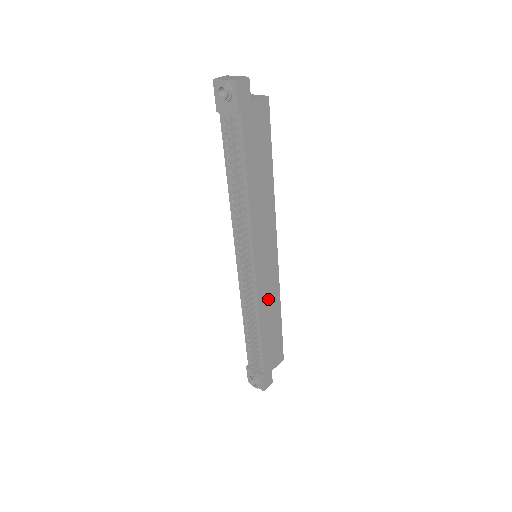
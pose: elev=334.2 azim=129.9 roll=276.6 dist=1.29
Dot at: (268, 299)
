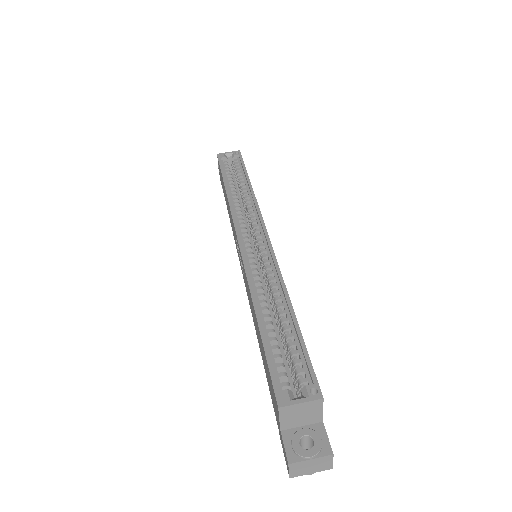
Dot at: occluded
